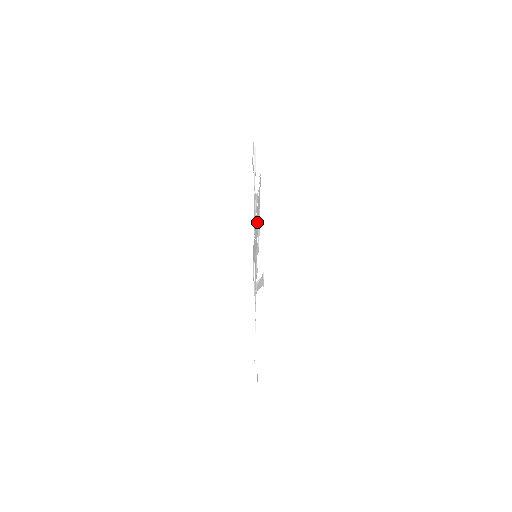
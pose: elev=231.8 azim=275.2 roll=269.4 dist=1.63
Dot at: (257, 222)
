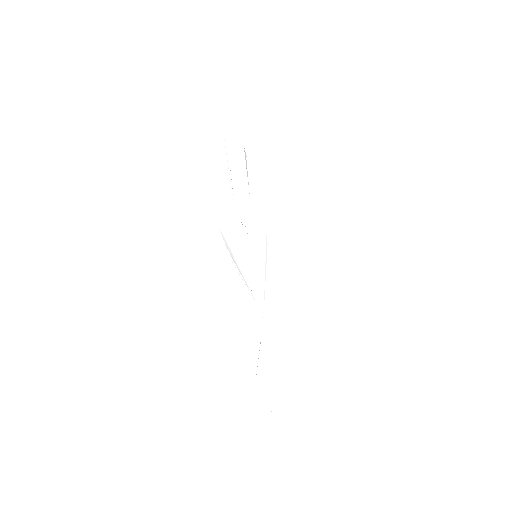
Dot at: occluded
